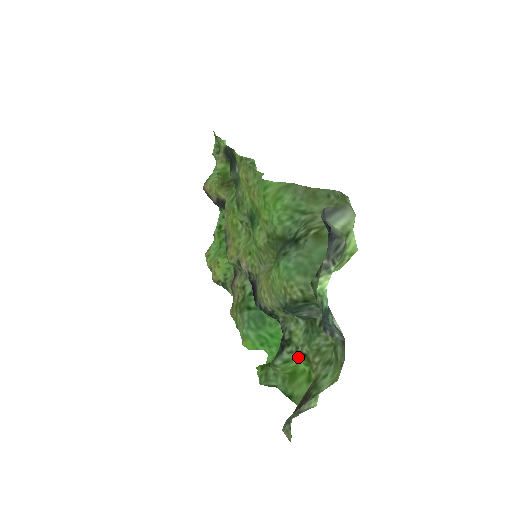
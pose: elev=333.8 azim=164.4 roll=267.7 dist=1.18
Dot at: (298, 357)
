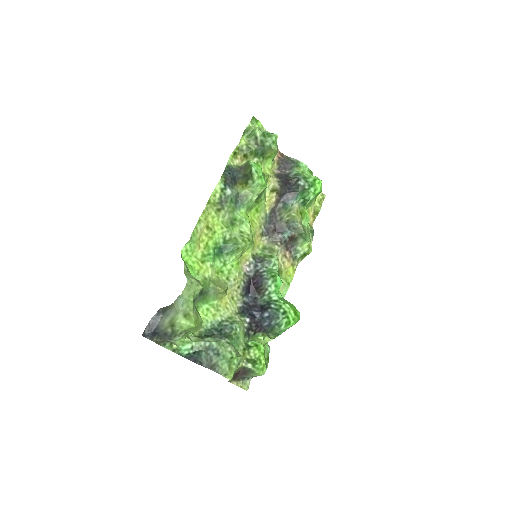
Dot at: (255, 343)
